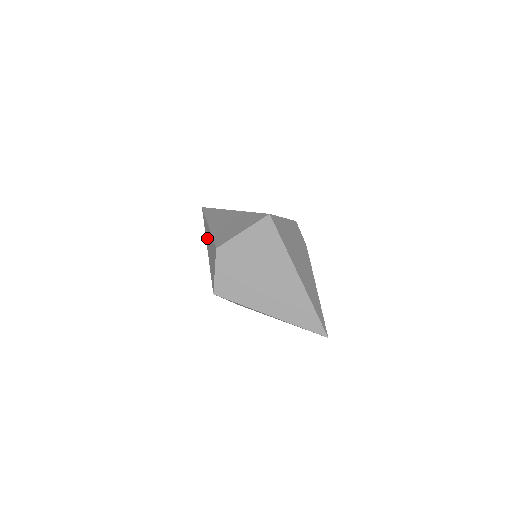
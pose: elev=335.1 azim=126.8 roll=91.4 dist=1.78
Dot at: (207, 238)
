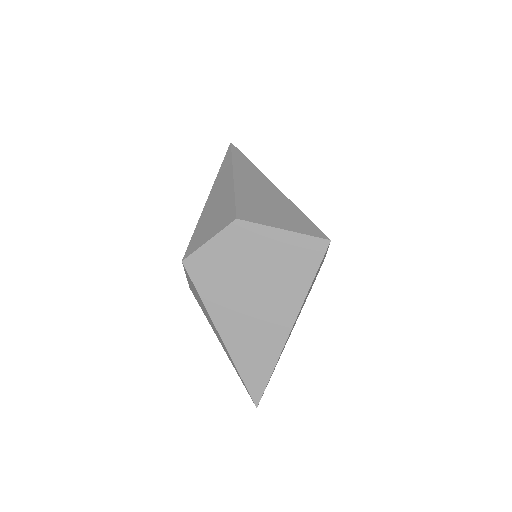
Dot at: (218, 186)
